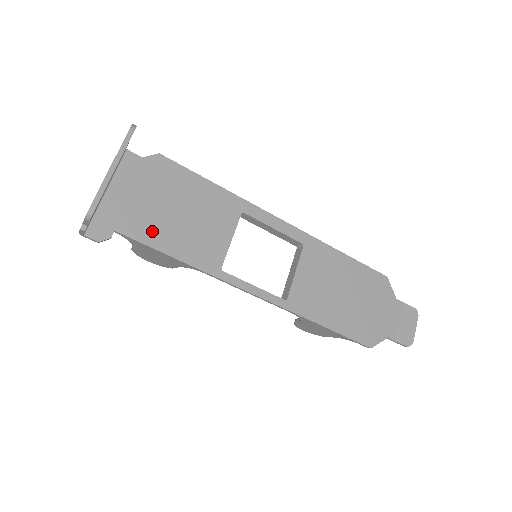
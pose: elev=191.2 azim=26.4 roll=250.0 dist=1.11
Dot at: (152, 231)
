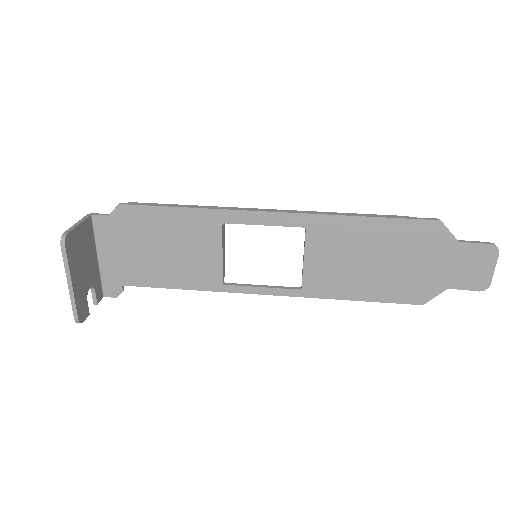
Dot at: (149, 275)
